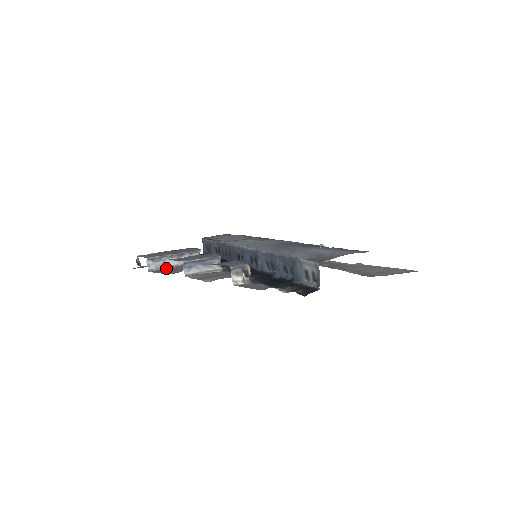
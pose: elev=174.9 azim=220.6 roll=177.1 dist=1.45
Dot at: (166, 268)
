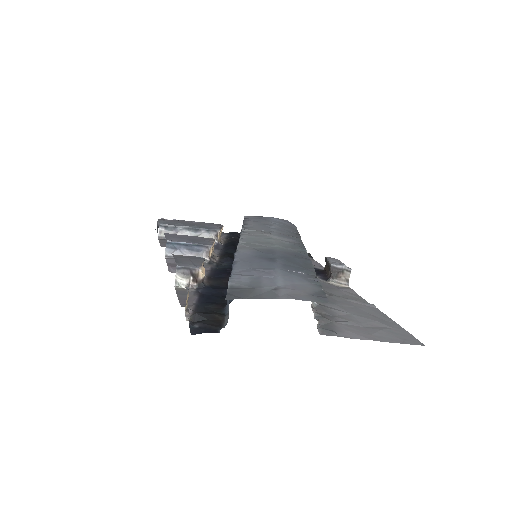
Dot at: occluded
